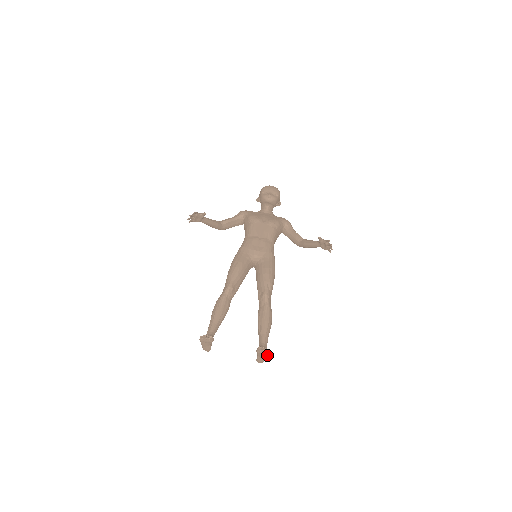
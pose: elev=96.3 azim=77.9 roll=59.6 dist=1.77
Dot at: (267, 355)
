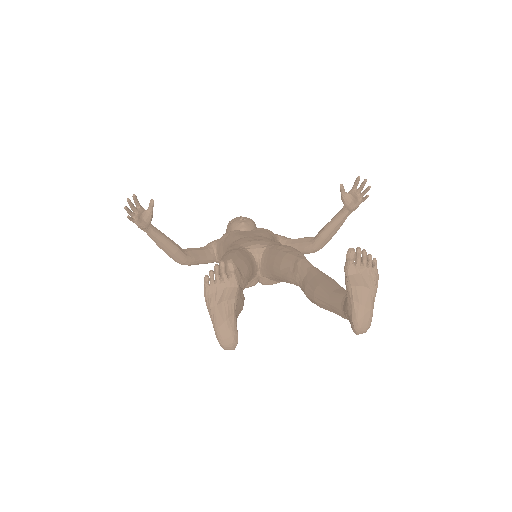
Dot at: (373, 276)
